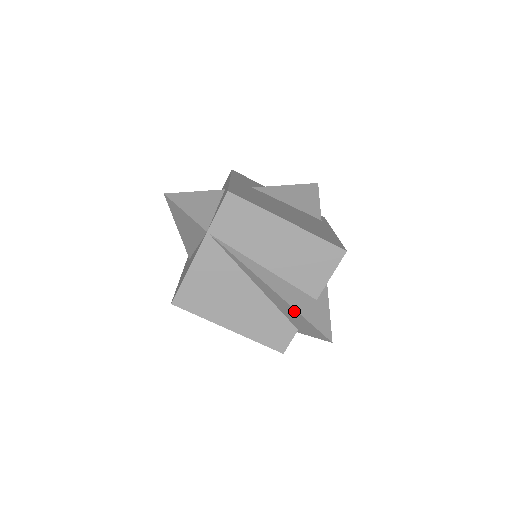
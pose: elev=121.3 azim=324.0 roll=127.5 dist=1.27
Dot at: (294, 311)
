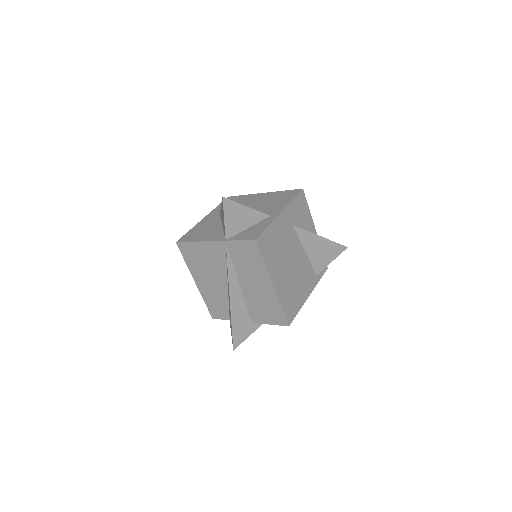
Dot at: (231, 319)
